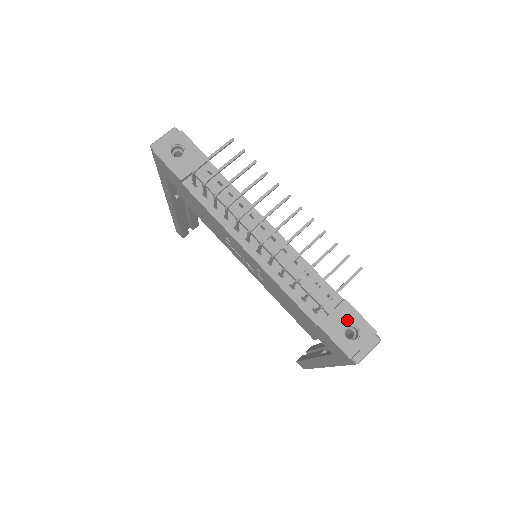
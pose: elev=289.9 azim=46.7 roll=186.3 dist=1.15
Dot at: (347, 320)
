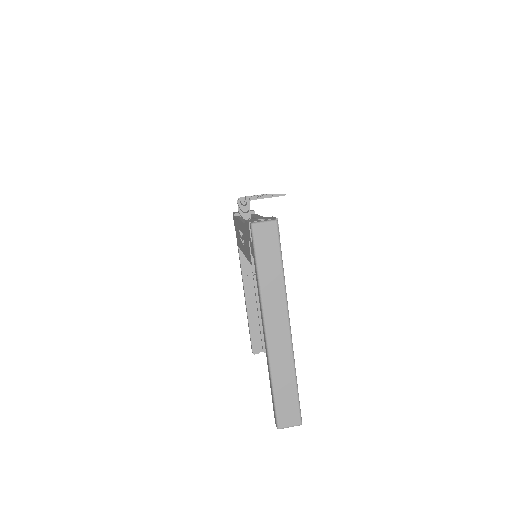
Dot at: (264, 218)
